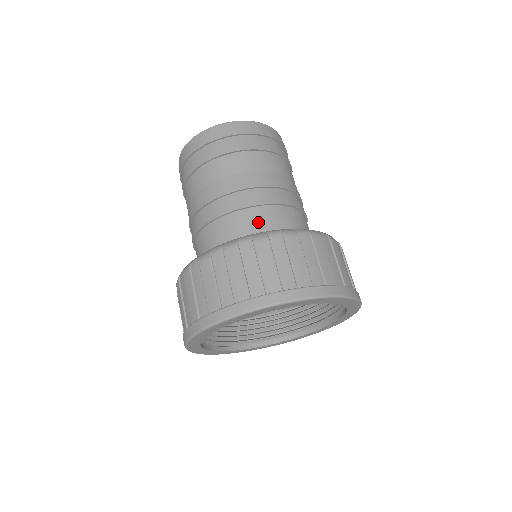
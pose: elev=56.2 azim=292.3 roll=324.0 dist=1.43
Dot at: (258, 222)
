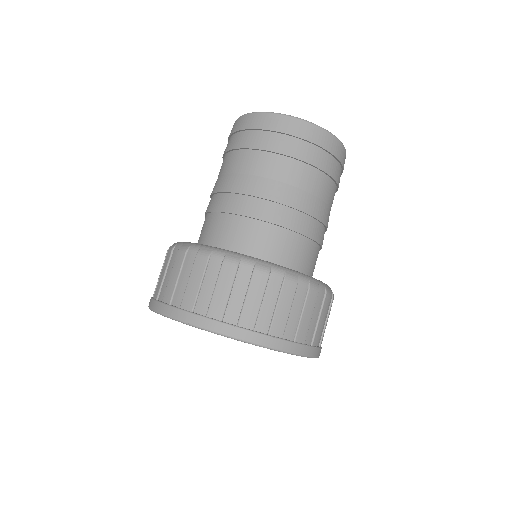
Dot at: (290, 249)
